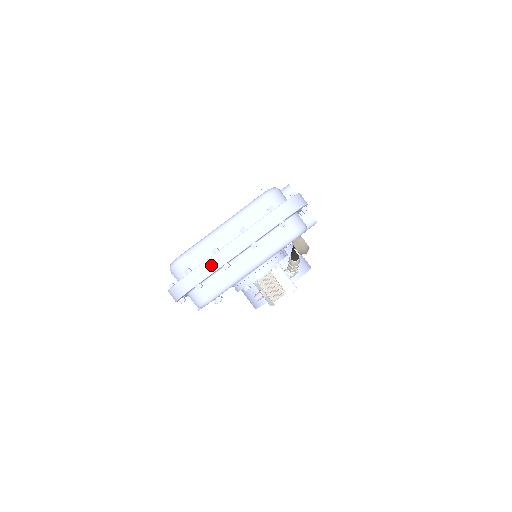
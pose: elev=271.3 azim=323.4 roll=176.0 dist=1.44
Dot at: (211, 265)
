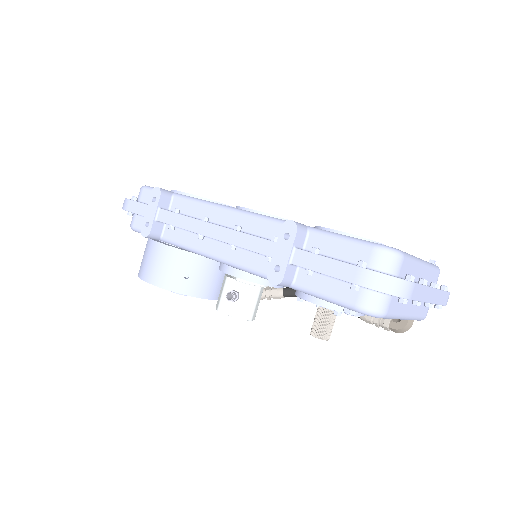
Dot at: (423, 293)
